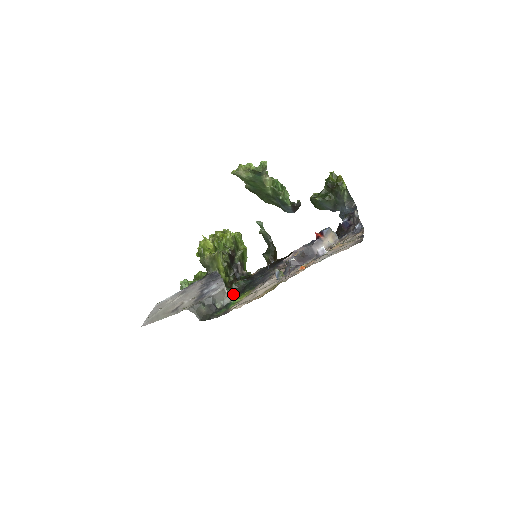
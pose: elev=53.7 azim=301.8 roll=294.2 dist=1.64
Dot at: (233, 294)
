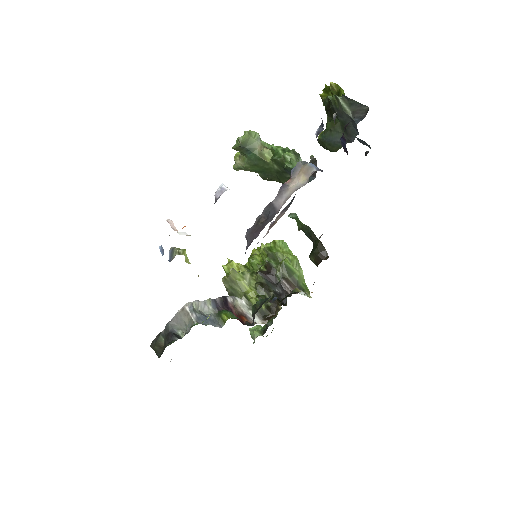
Dot at: (222, 317)
